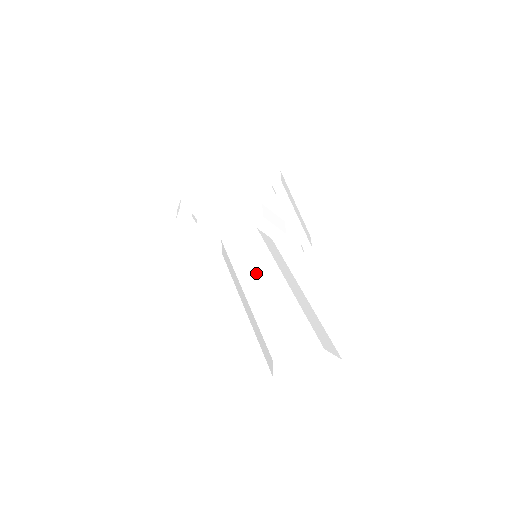
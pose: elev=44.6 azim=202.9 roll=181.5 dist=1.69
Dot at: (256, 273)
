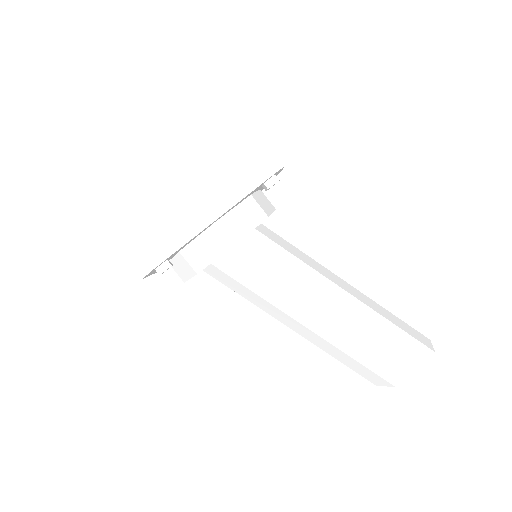
Dot at: (318, 304)
